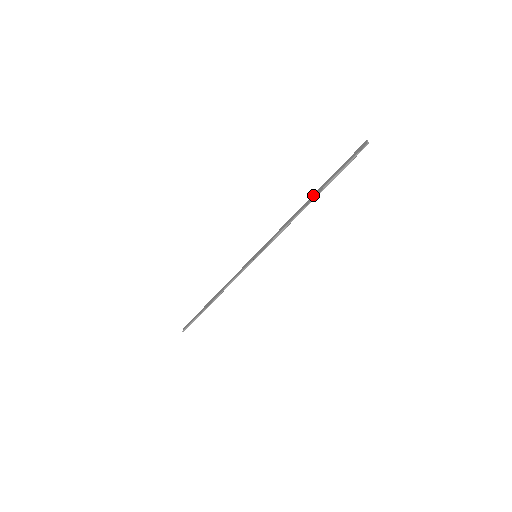
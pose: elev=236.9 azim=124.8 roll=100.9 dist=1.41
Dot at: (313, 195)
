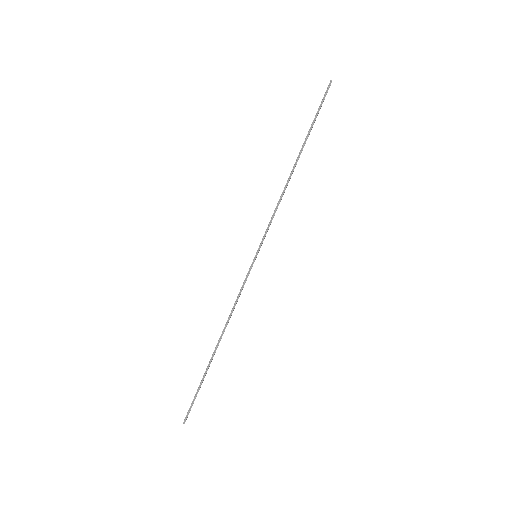
Dot at: (298, 155)
